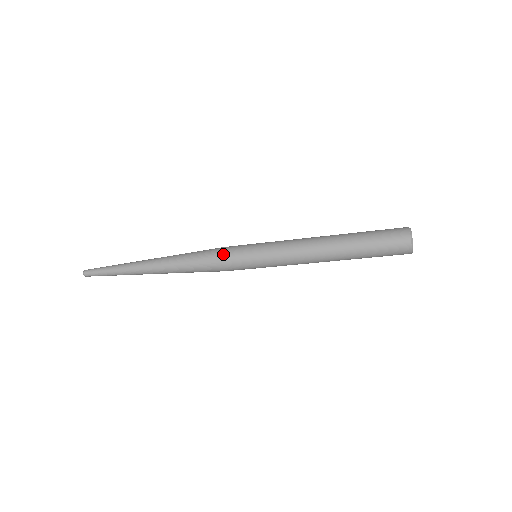
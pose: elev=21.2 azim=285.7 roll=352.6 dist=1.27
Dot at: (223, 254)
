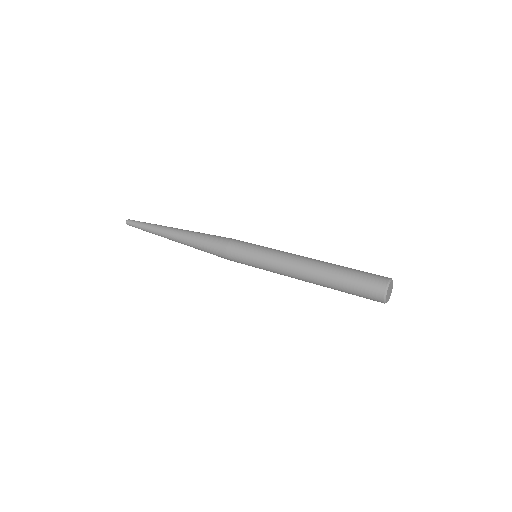
Dot at: occluded
